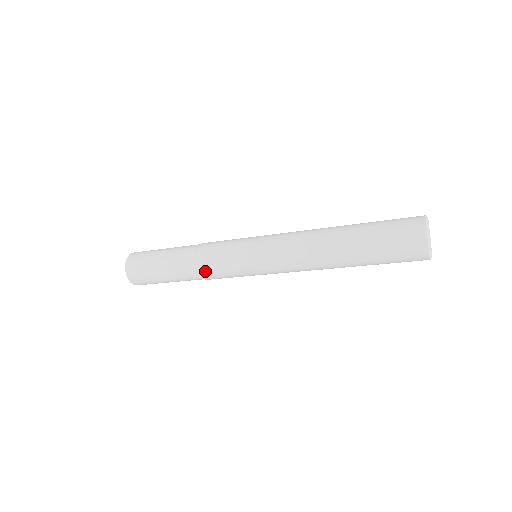
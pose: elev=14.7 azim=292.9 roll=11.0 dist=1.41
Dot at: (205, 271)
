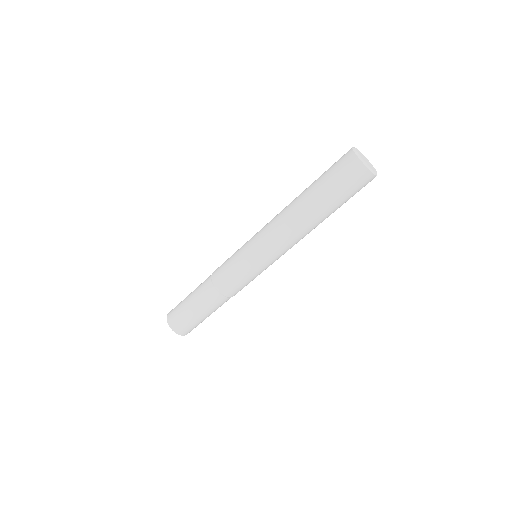
Dot at: (223, 288)
